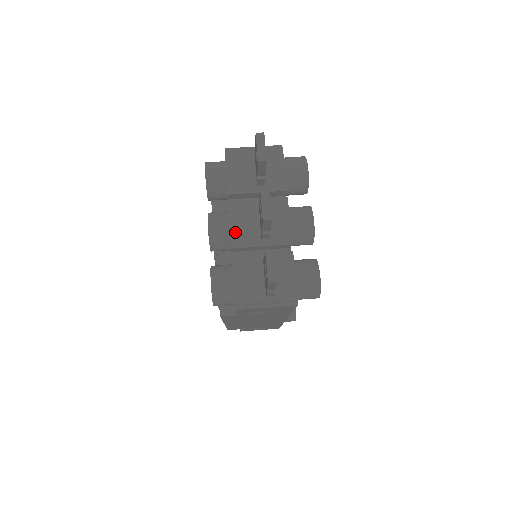
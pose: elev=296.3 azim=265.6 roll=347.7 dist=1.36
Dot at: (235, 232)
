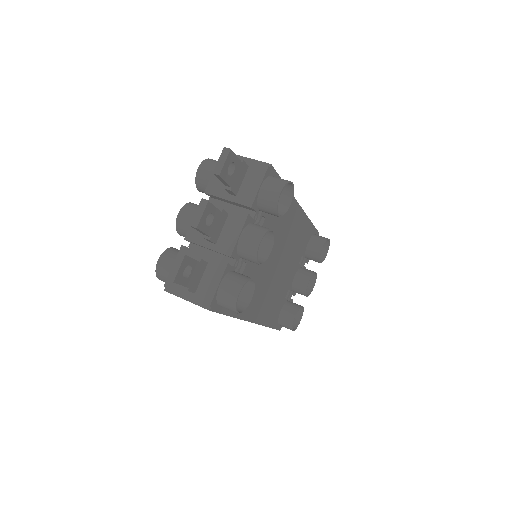
Dot at: occluded
